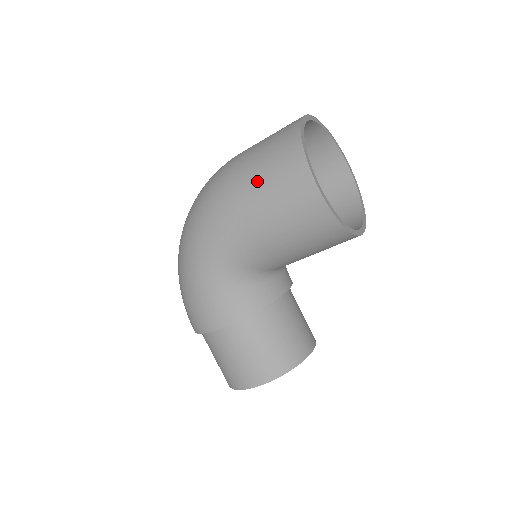
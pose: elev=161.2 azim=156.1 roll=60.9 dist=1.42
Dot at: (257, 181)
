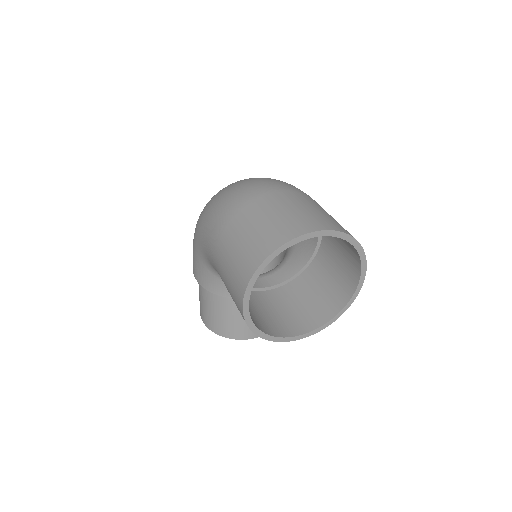
Dot at: (229, 248)
